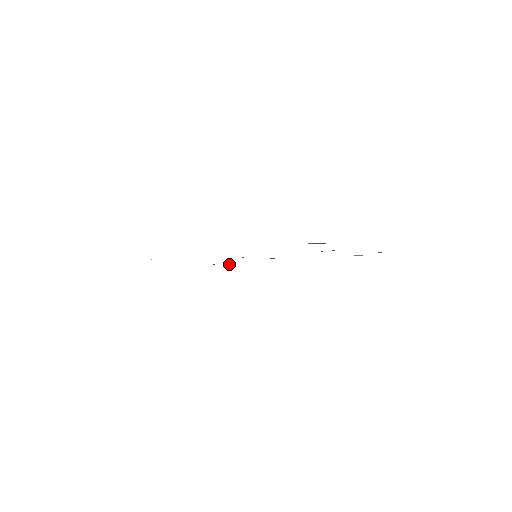
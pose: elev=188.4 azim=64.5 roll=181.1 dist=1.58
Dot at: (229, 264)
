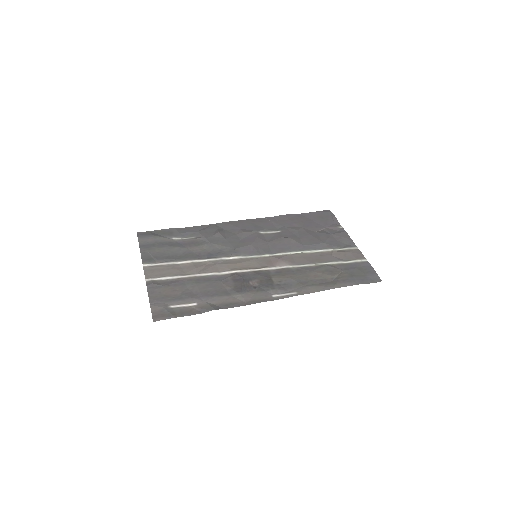
Dot at: (192, 234)
